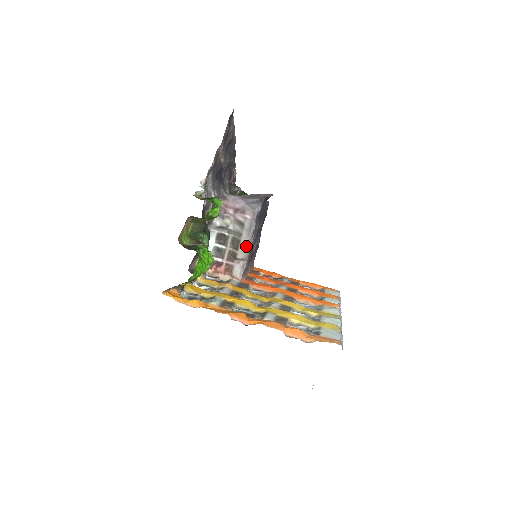
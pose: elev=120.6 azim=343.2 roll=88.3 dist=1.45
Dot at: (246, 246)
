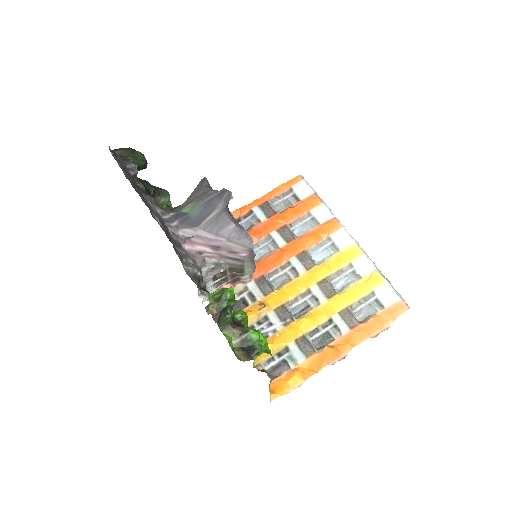
Dot at: (252, 268)
